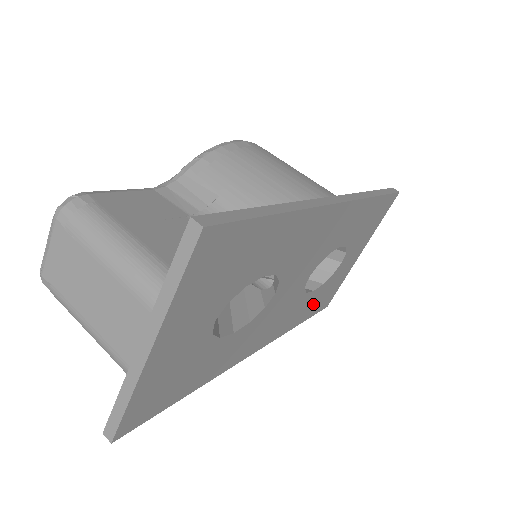
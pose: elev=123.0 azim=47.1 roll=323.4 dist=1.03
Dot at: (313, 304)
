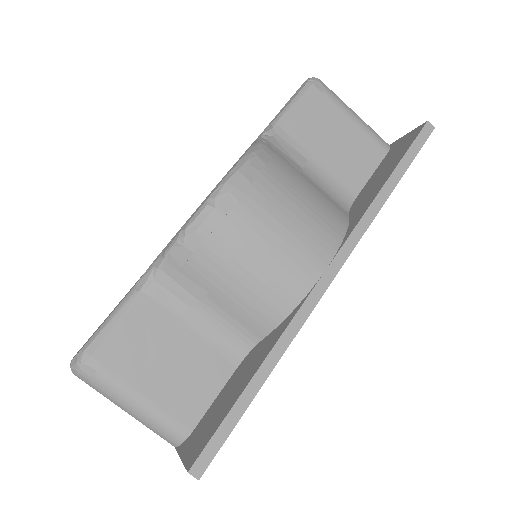
Dot at: occluded
